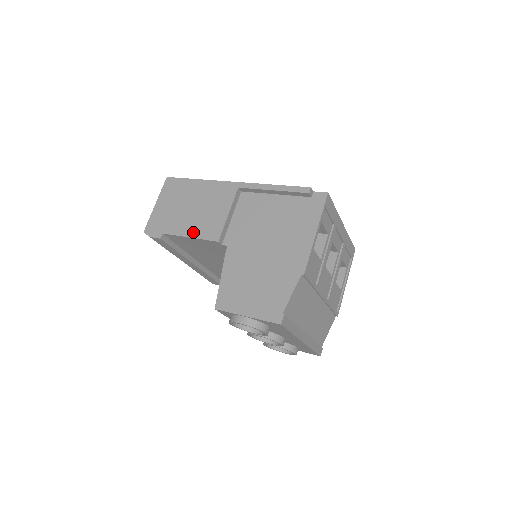
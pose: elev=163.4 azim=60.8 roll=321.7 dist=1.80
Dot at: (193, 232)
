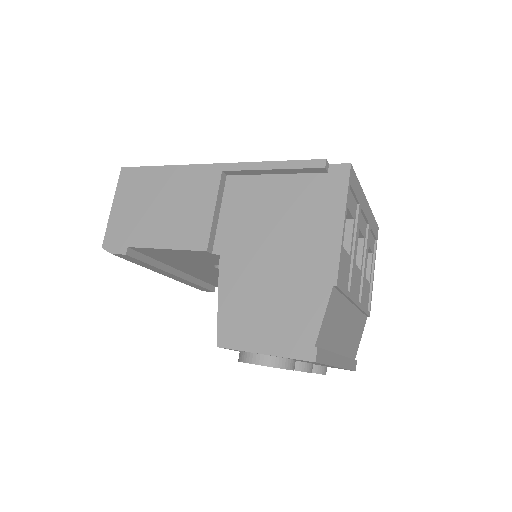
Dot at: (169, 241)
